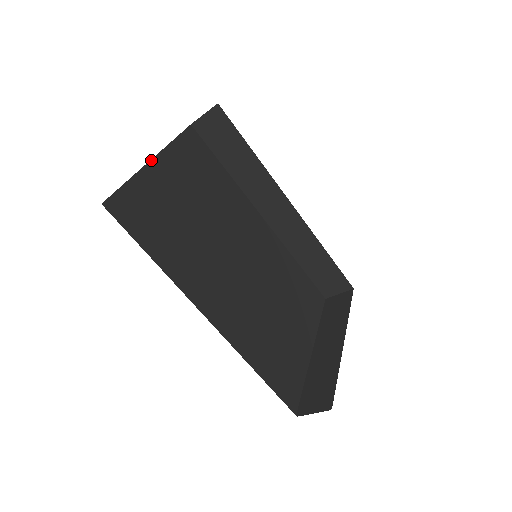
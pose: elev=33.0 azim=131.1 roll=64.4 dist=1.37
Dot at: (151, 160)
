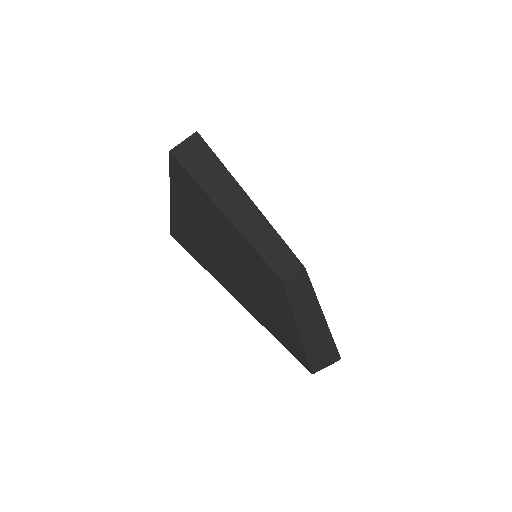
Dot at: (170, 189)
